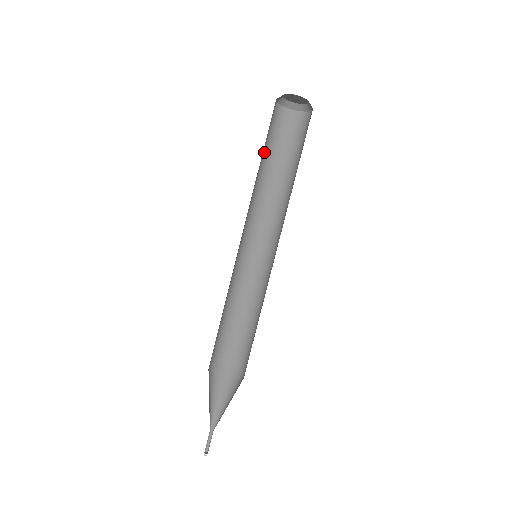
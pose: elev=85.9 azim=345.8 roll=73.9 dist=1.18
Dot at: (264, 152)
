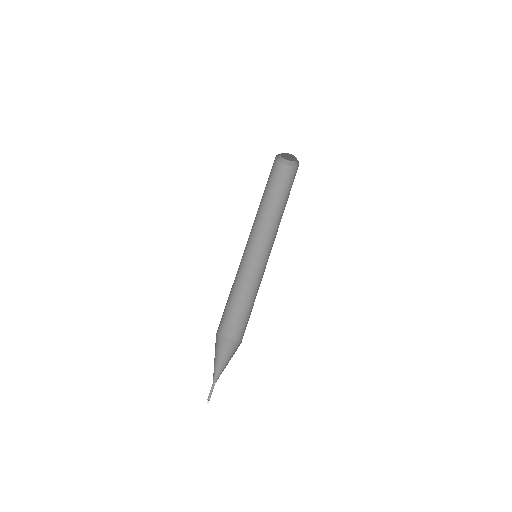
Dot at: occluded
